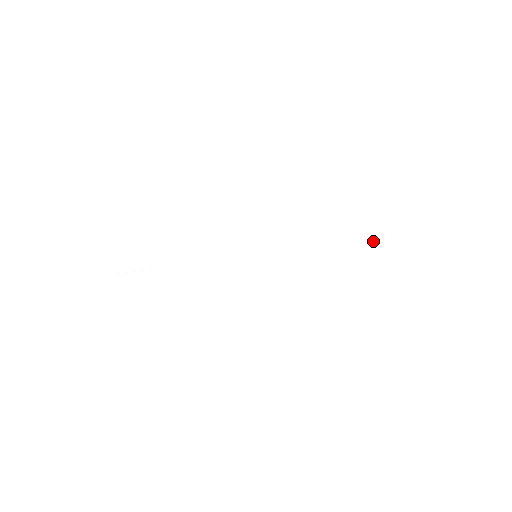
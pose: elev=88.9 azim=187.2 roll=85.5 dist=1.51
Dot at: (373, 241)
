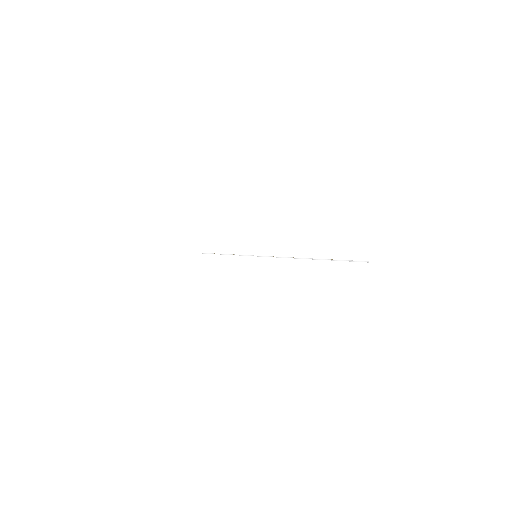
Dot at: (336, 260)
